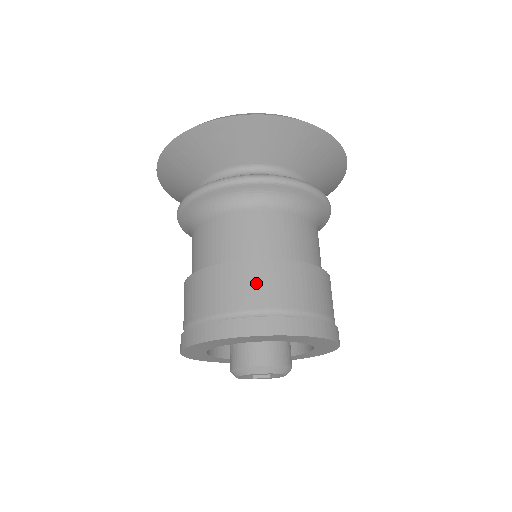
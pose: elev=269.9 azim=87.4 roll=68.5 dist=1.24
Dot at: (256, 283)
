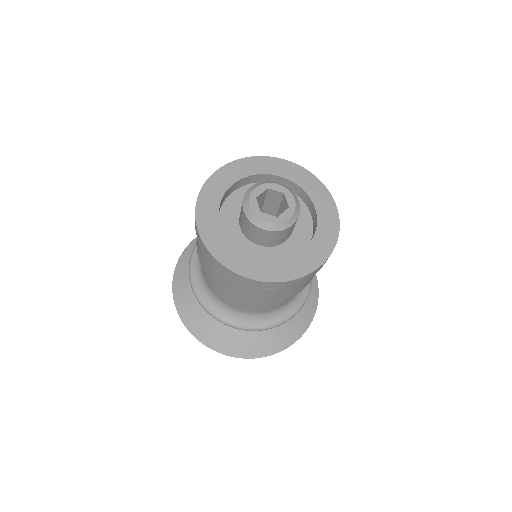
Dot at: occluded
